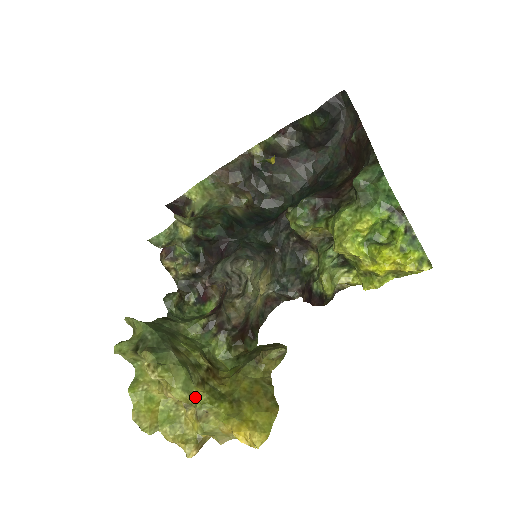
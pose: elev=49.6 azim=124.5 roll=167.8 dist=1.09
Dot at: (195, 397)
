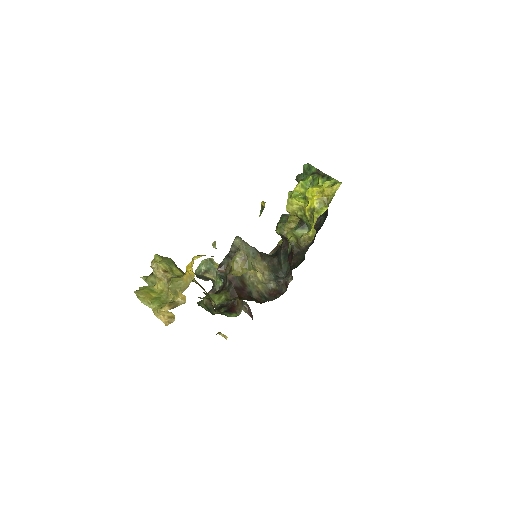
Dot at: (174, 273)
